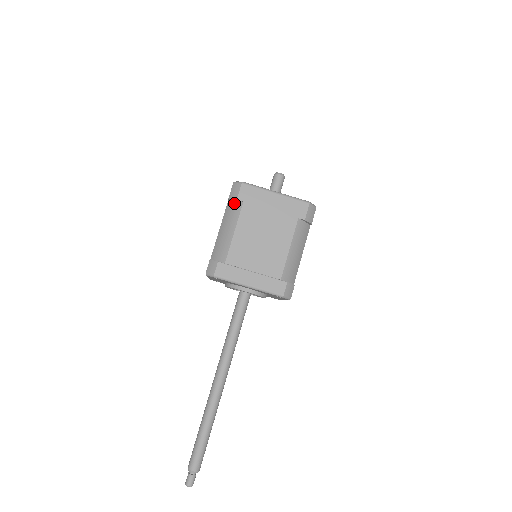
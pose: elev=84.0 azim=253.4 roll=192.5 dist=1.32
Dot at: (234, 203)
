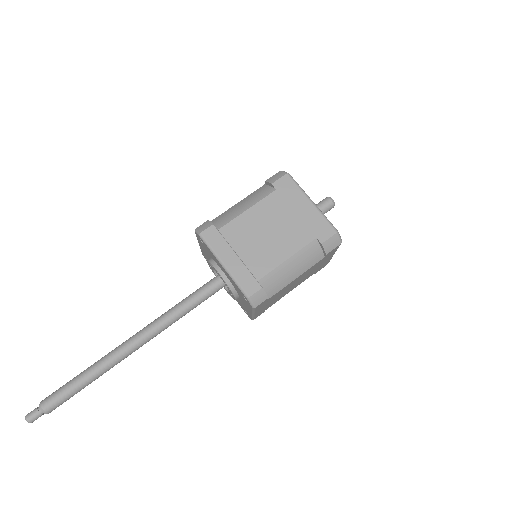
Dot at: (268, 187)
